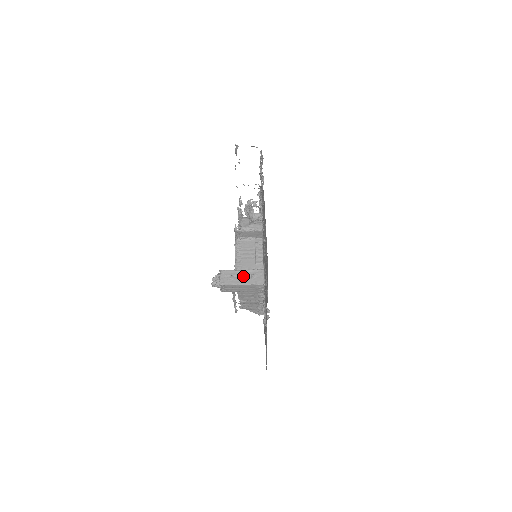
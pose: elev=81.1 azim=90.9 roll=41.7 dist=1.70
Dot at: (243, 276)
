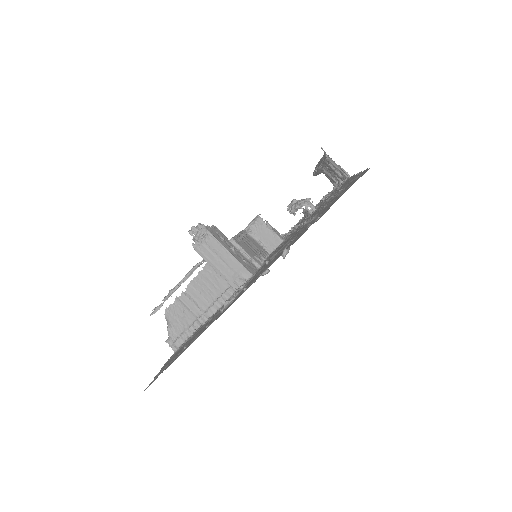
Dot at: (236, 250)
